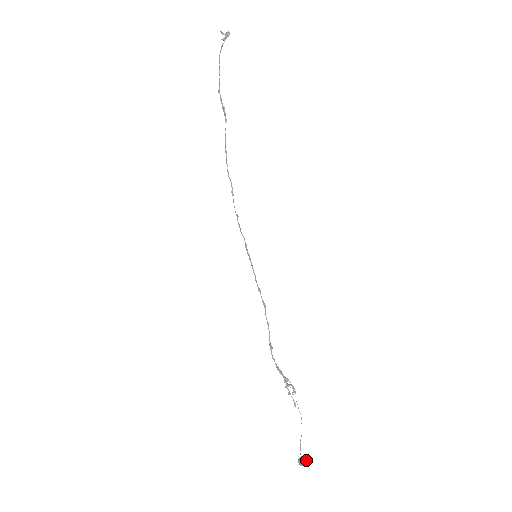
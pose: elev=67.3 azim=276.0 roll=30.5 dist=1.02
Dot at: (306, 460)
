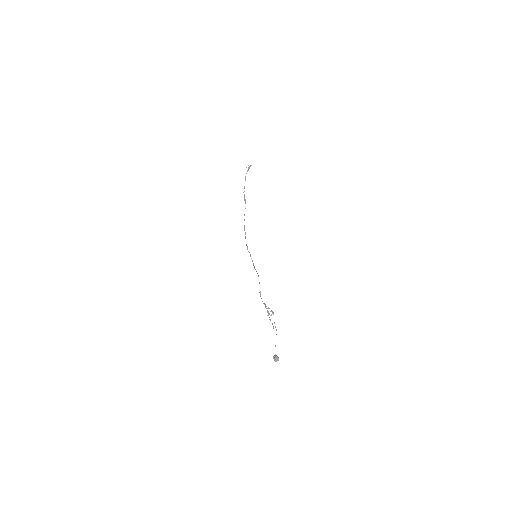
Dot at: (278, 357)
